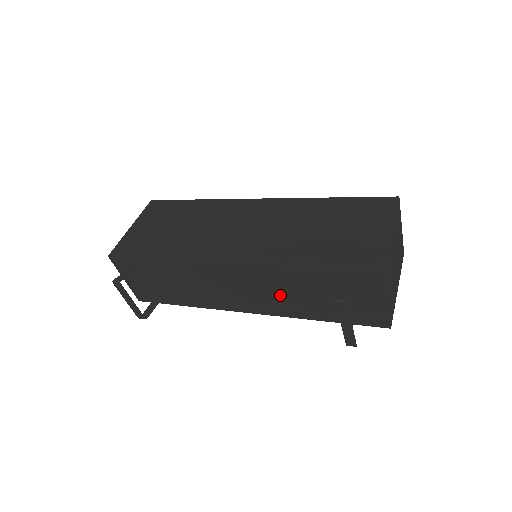
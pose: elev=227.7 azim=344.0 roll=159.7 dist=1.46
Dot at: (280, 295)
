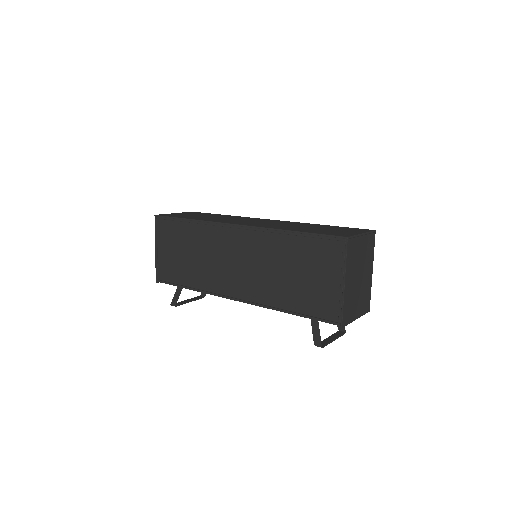
Dot at: occluded
